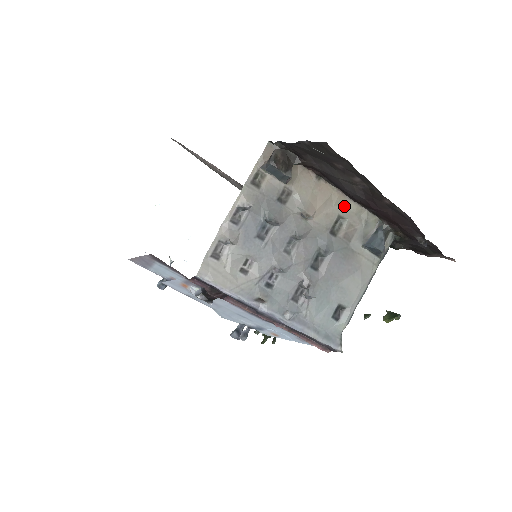
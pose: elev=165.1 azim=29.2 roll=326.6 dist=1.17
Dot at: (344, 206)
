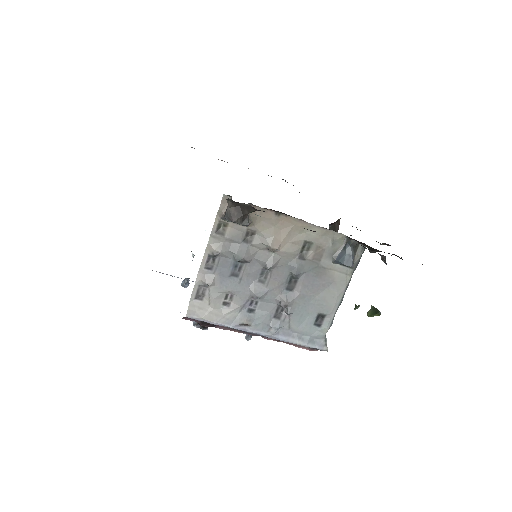
Dot at: (308, 232)
